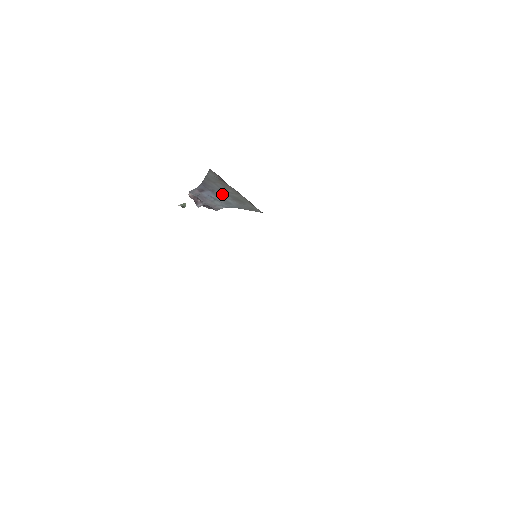
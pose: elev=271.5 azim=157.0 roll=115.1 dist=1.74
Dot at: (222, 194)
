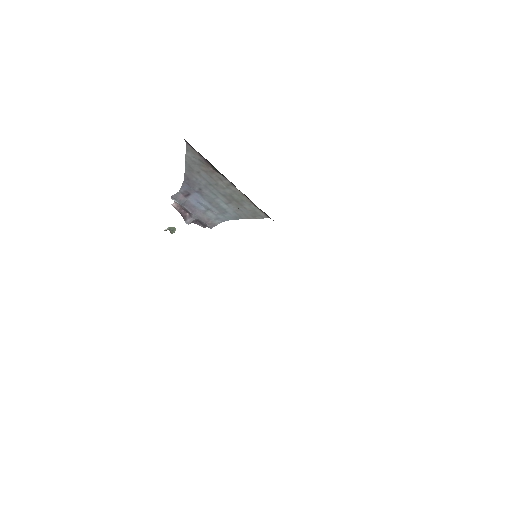
Dot at: (213, 195)
